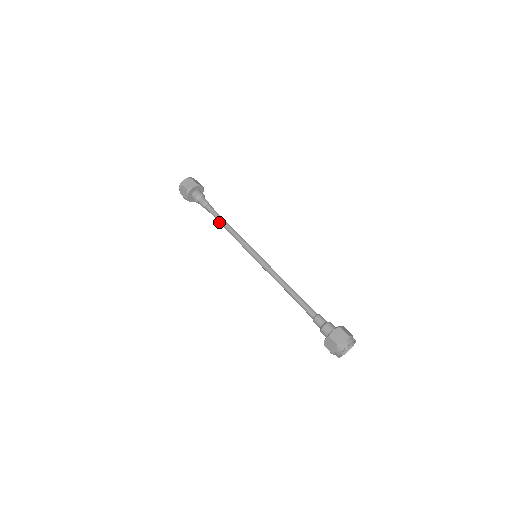
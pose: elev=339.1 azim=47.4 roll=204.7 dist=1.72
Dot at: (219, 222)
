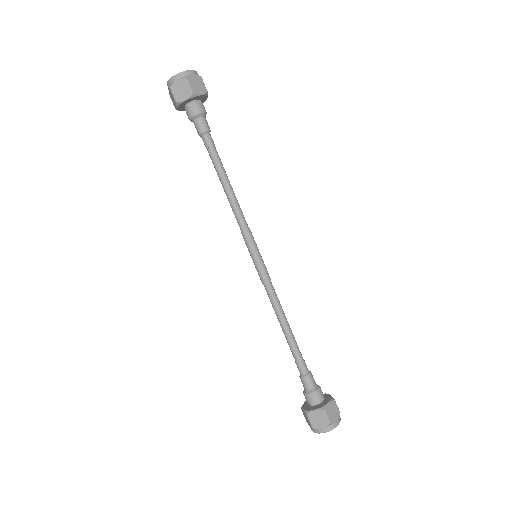
Dot at: (218, 175)
